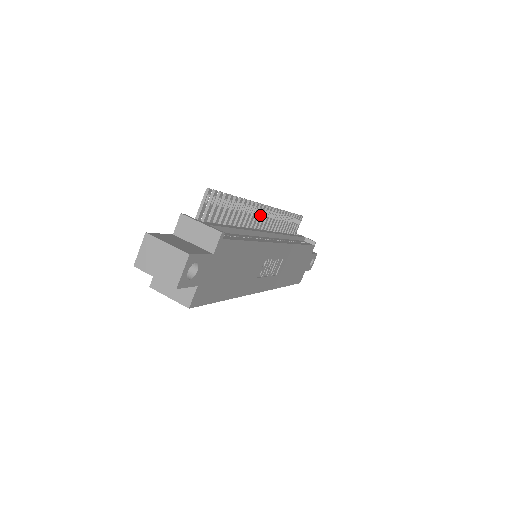
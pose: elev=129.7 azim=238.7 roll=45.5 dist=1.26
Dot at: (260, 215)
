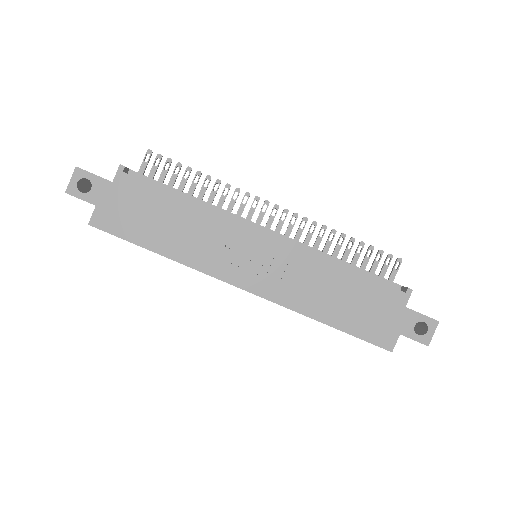
Dot at: (261, 210)
